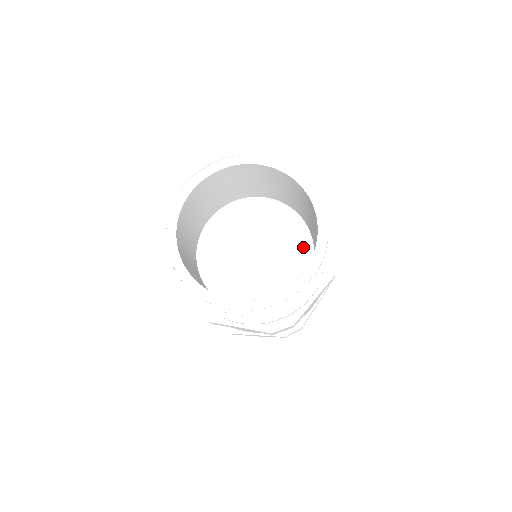
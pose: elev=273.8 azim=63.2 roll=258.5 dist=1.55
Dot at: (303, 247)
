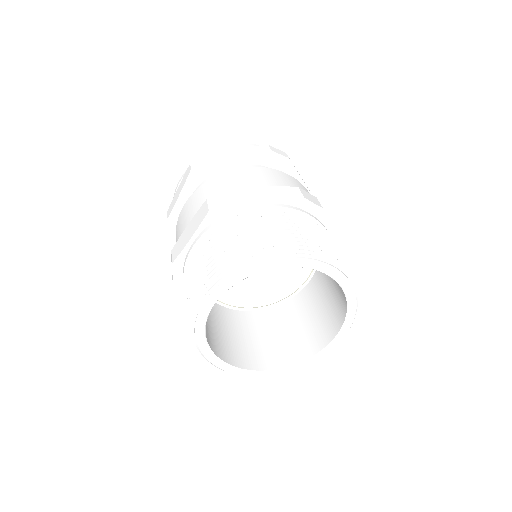
Dot at: occluded
